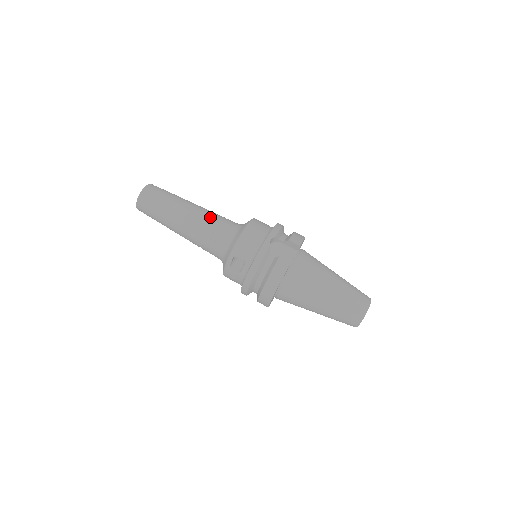
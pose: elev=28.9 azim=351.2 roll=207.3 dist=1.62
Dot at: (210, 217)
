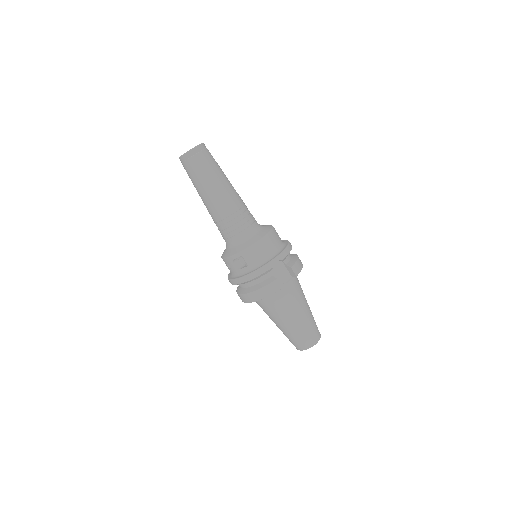
Dot at: (239, 207)
